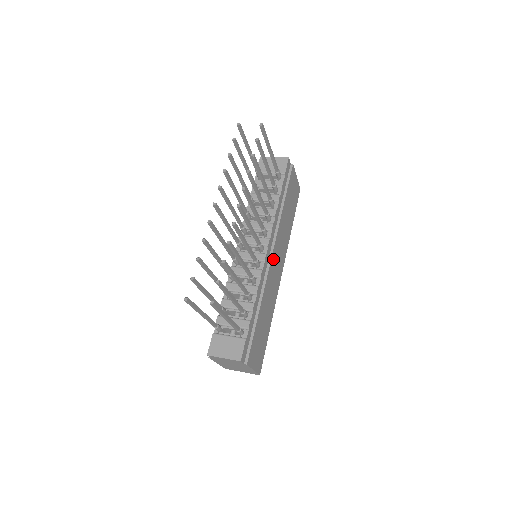
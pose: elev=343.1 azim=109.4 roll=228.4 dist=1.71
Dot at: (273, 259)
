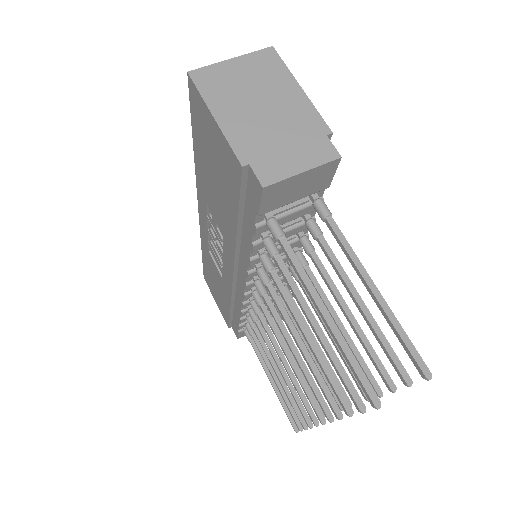
Dot at: occluded
